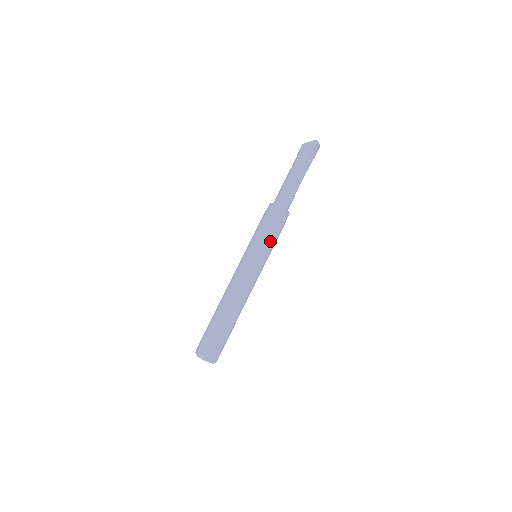
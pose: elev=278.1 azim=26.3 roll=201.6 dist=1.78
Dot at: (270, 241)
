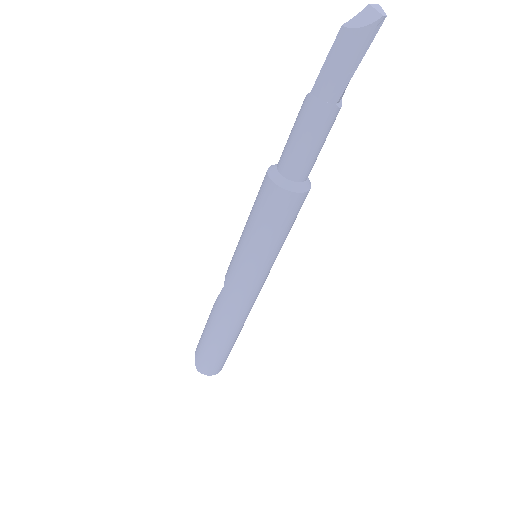
Dot at: (283, 243)
